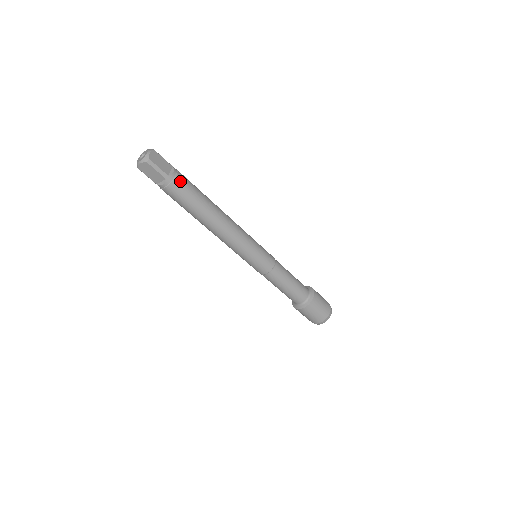
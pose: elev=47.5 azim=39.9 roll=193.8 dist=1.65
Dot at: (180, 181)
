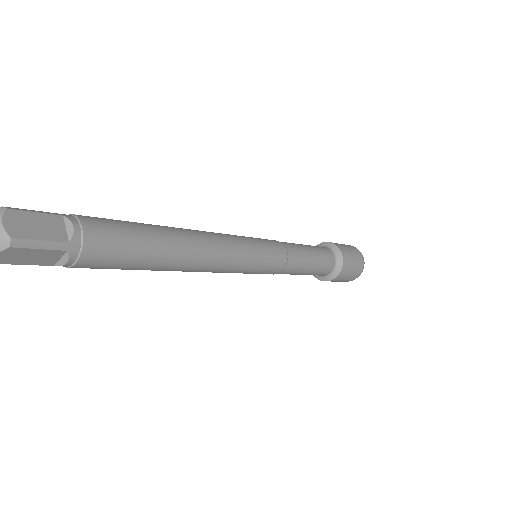
Dot at: (96, 236)
